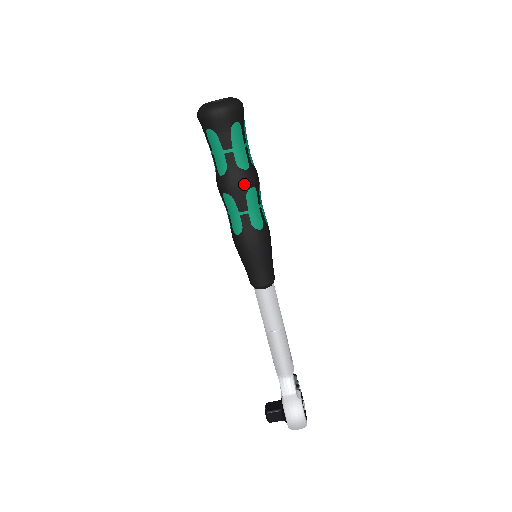
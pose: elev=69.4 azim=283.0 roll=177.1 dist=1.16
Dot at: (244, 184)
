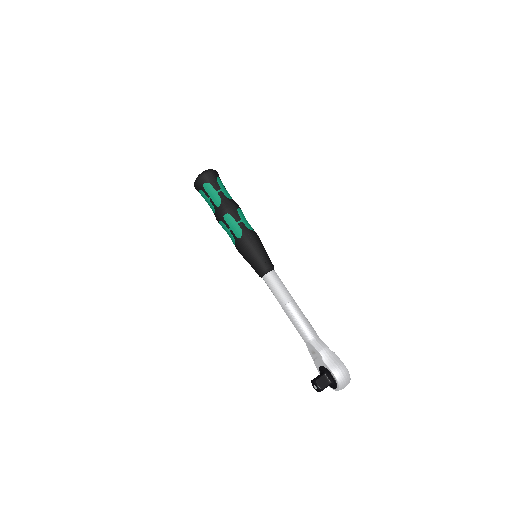
Dot at: (234, 205)
